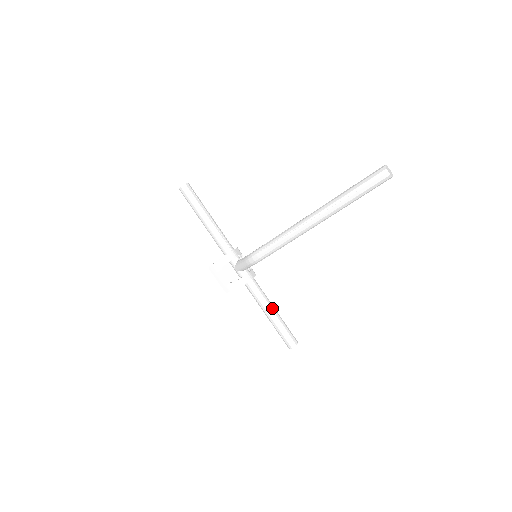
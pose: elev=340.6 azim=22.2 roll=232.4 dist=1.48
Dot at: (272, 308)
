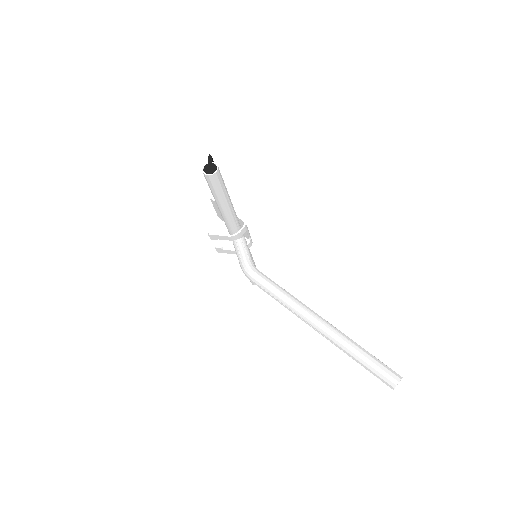
Dot at: occluded
